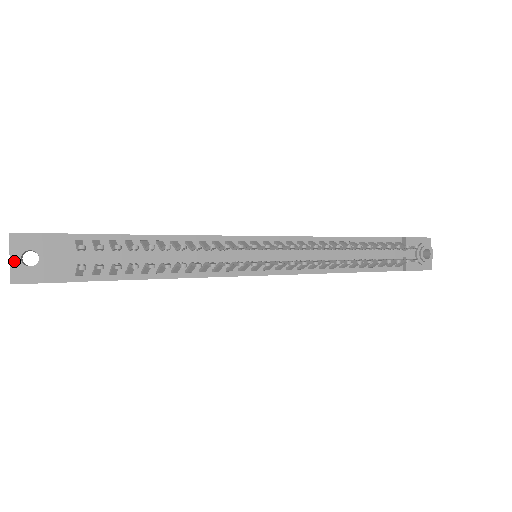
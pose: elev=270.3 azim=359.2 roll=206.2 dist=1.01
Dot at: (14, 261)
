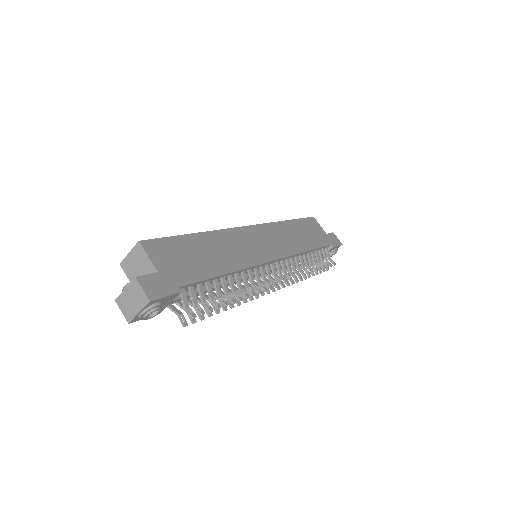
Dot at: (142, 316)
